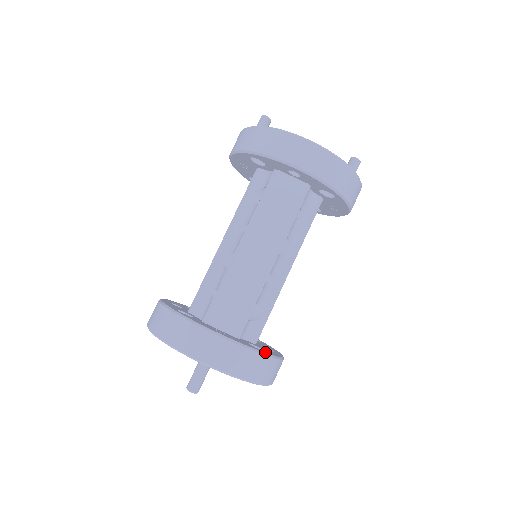
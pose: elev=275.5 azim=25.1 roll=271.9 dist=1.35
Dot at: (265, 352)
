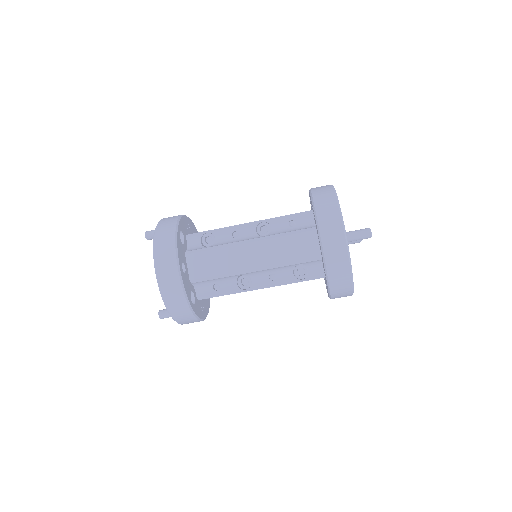
Dot at: occluded
